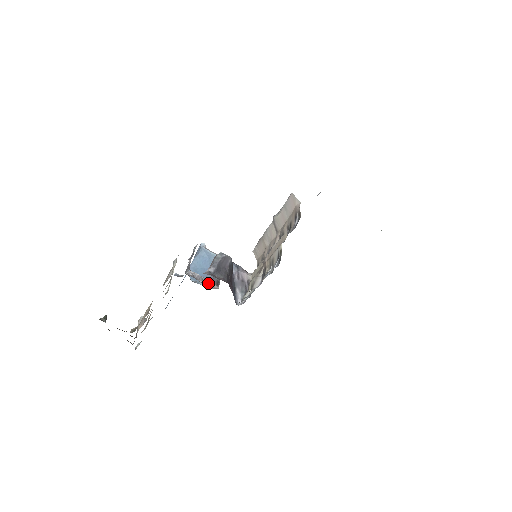
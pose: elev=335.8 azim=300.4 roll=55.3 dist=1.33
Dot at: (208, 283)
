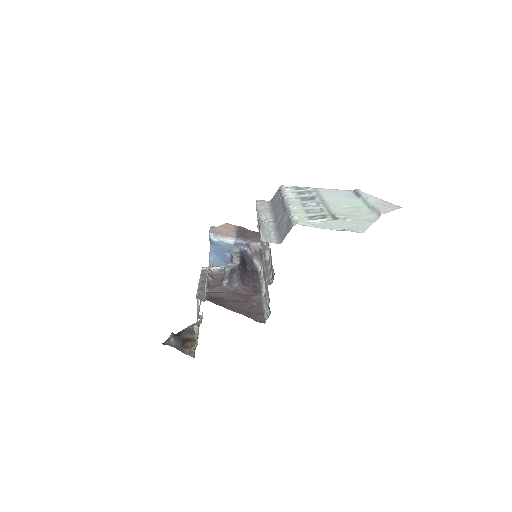
Dot at: occluded
